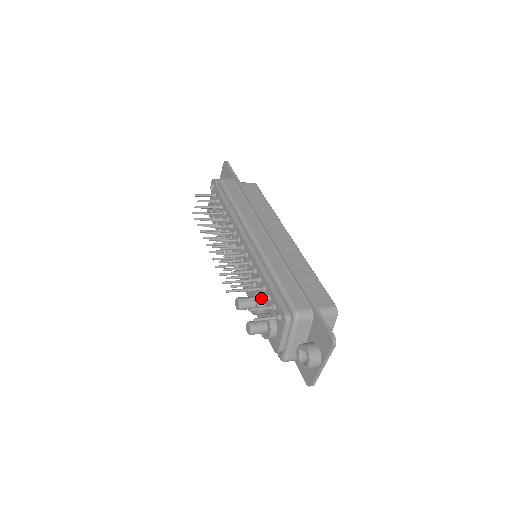
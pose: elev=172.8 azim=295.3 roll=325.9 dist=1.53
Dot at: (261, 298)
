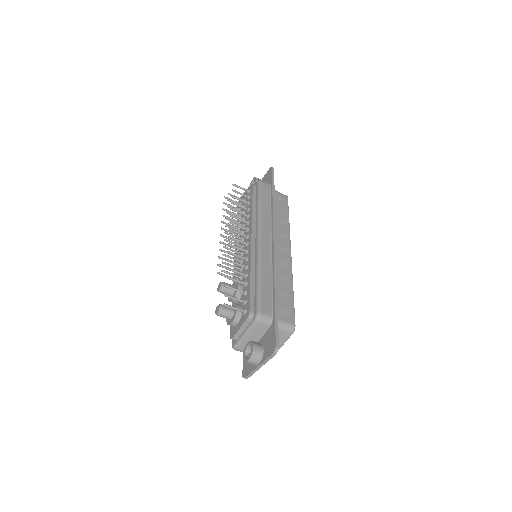
Dot at: (239, 290)
